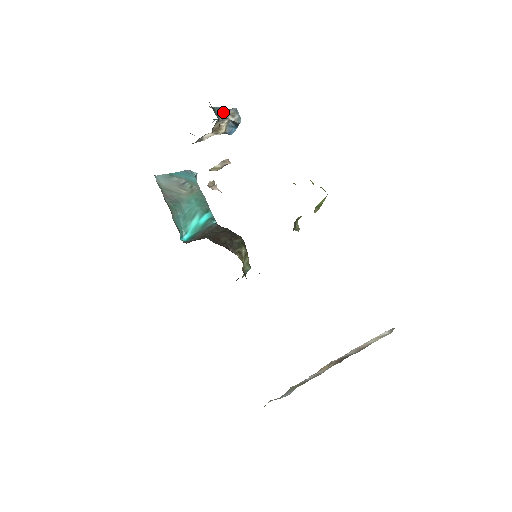
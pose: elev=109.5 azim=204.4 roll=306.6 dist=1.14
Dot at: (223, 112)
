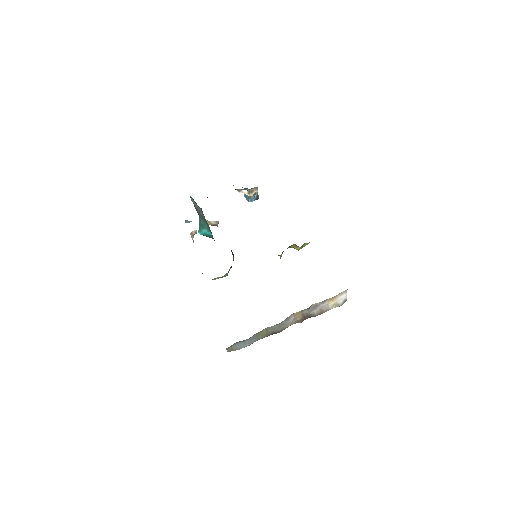
Dot at: occluded
